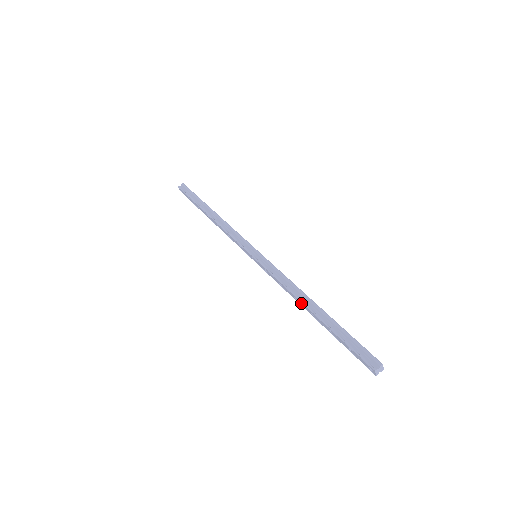
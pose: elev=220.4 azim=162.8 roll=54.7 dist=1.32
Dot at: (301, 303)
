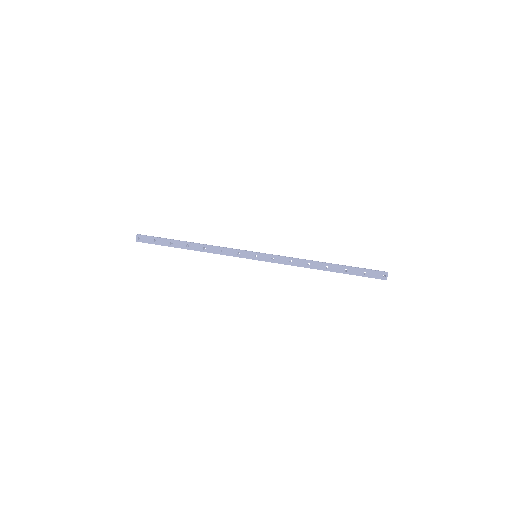
Dot at: (316, 264)
